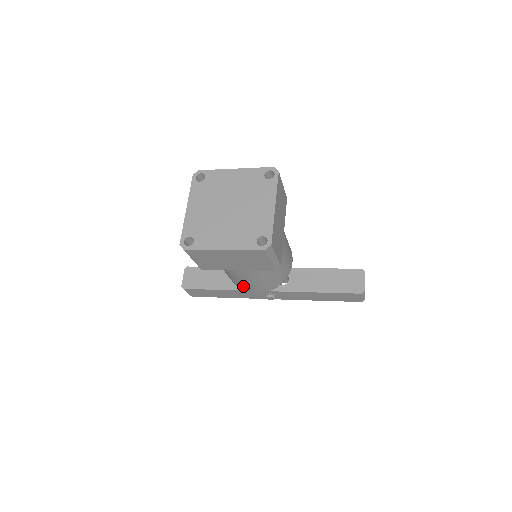
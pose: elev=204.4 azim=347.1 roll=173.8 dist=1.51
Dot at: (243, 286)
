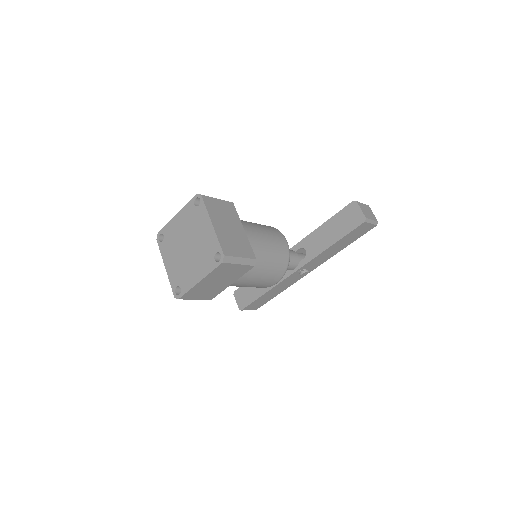
Dot at: (260, 286)
